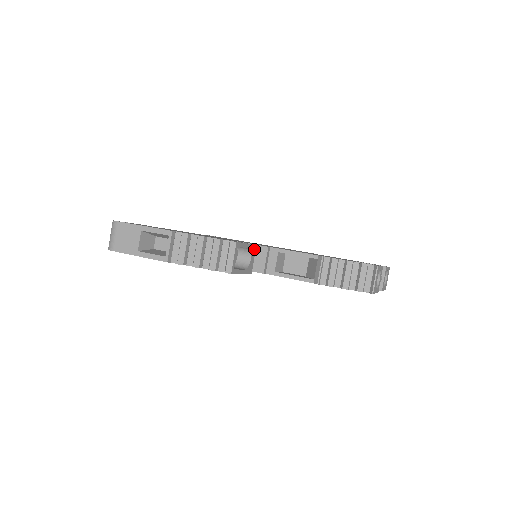
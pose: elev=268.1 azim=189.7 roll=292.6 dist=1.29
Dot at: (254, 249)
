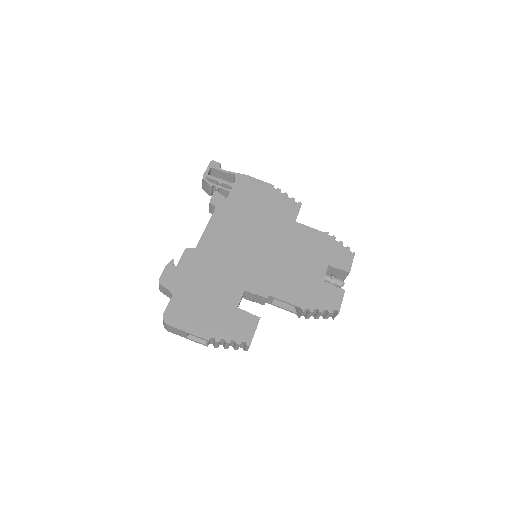
Dot at: occluded
